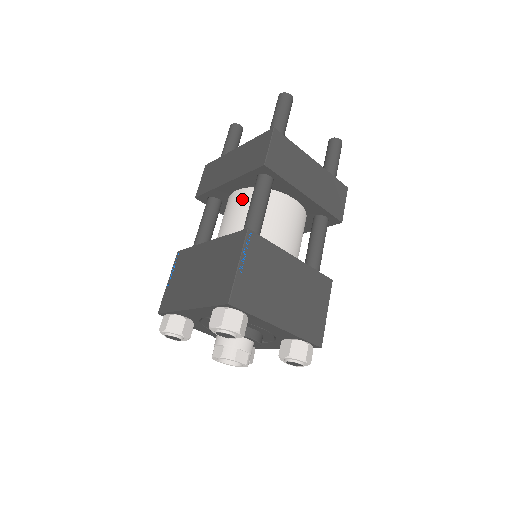
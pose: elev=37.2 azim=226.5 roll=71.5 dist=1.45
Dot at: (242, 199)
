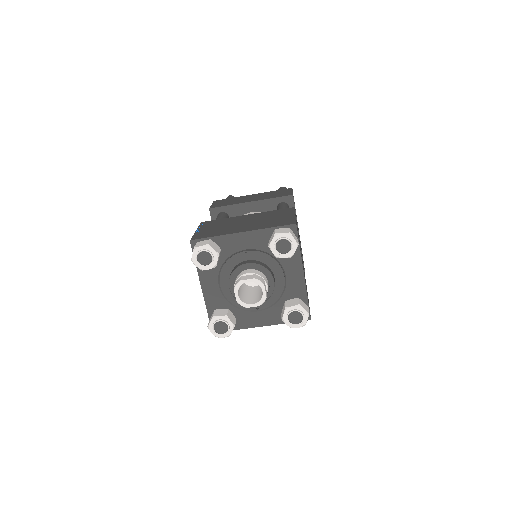
Dot at: occluded
